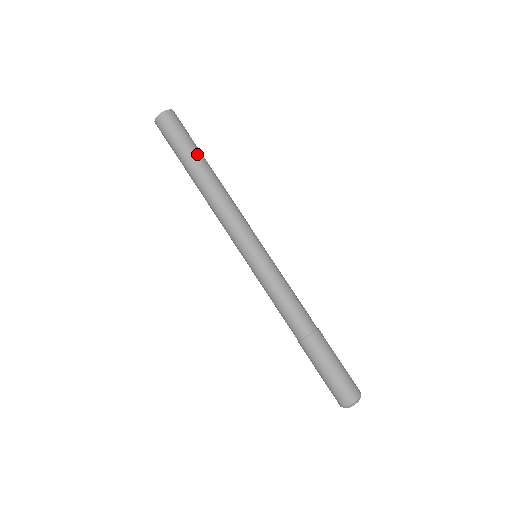
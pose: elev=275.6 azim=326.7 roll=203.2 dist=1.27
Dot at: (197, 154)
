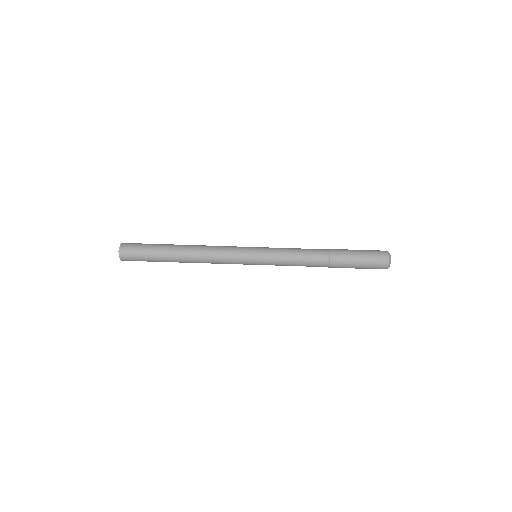
Dot at: (164, 245)
